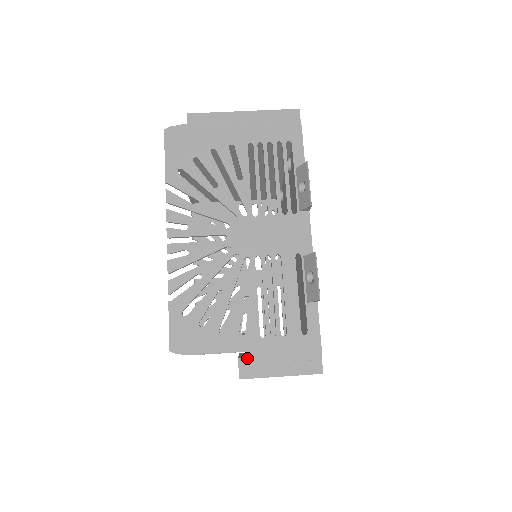
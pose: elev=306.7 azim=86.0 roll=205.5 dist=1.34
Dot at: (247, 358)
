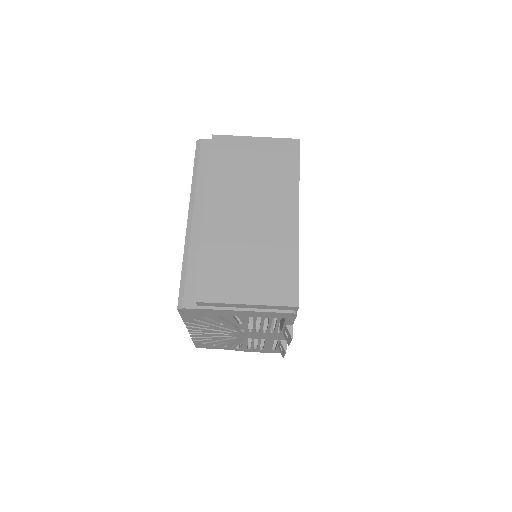
Dot at: occluded
